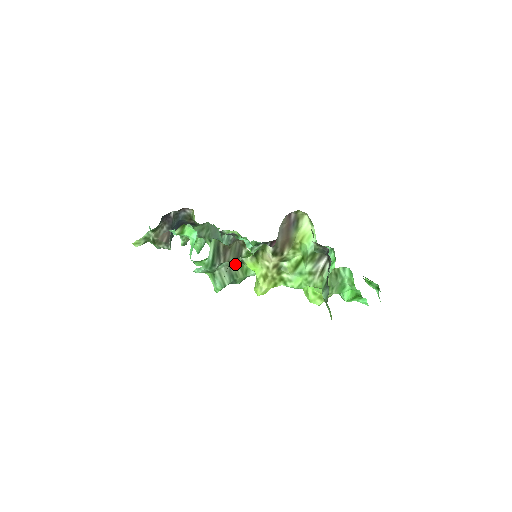
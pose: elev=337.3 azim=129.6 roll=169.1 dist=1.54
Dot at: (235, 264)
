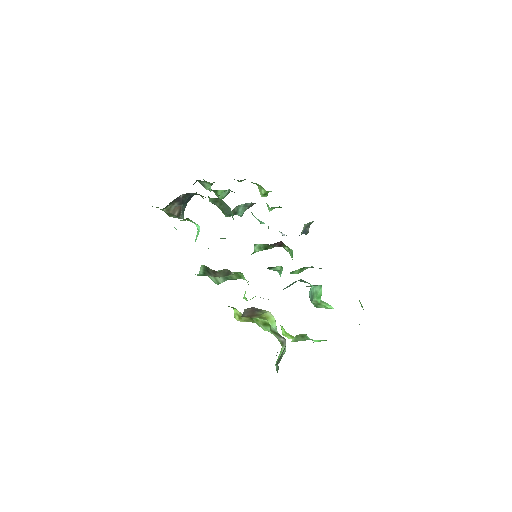
Dot at: occluded
